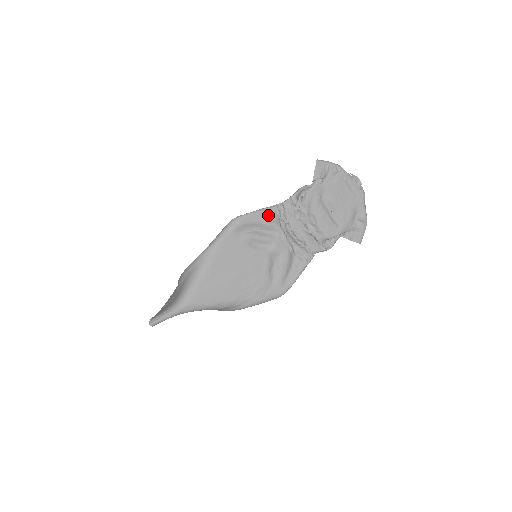
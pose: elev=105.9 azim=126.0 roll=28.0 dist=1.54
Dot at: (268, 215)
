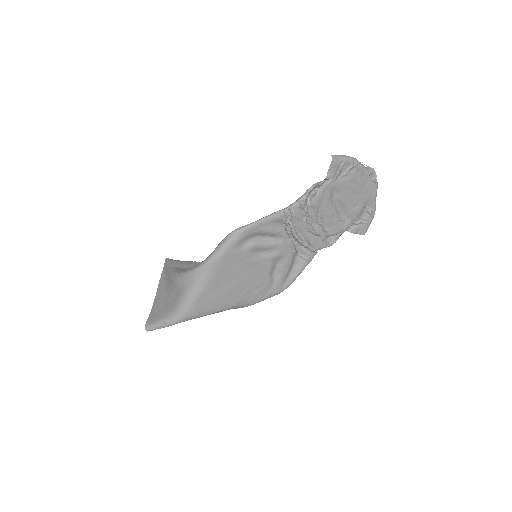
Dot at: (273, 222)
